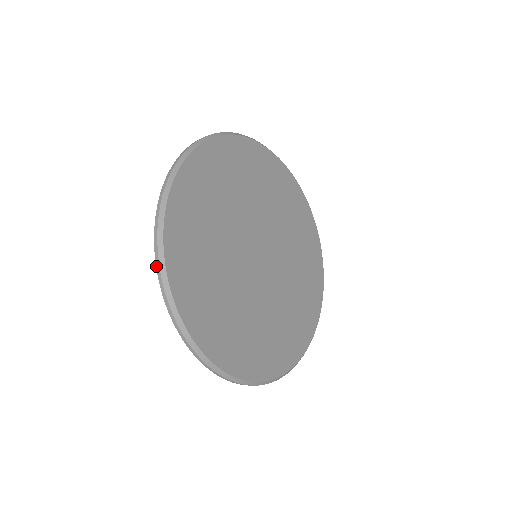
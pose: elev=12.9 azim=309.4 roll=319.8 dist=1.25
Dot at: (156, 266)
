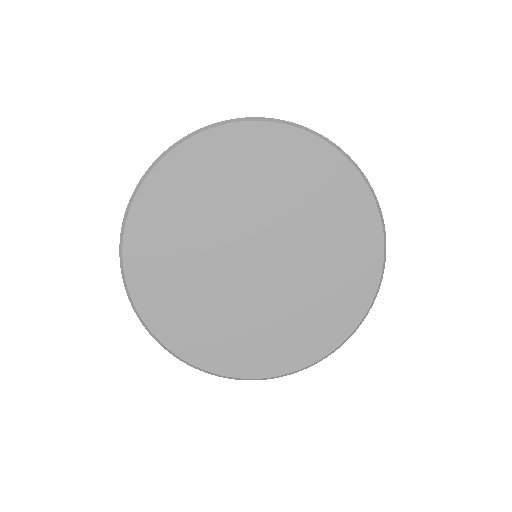
Dot at: (120, 250)
